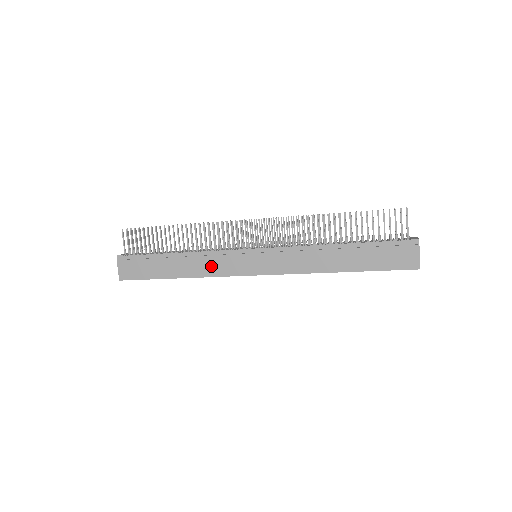
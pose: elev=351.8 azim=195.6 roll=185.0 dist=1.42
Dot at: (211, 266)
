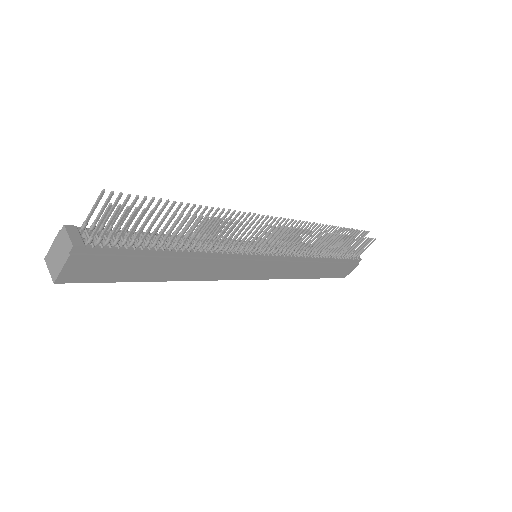
Dot at: (214, 270)
